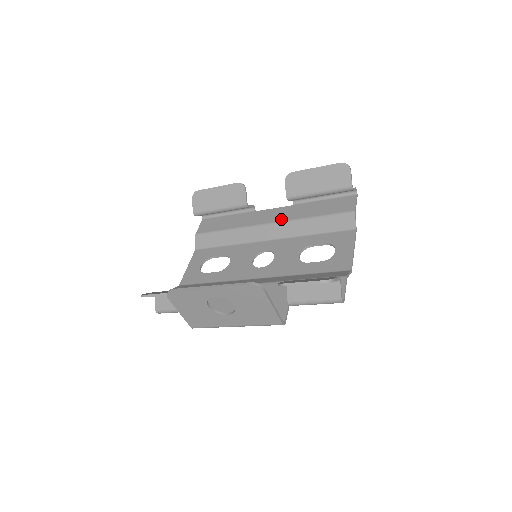
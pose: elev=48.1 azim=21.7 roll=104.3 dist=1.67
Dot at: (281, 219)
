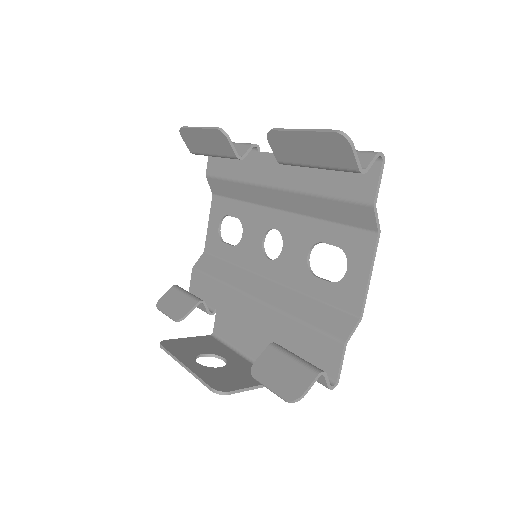
Dot at: (284, 184)
